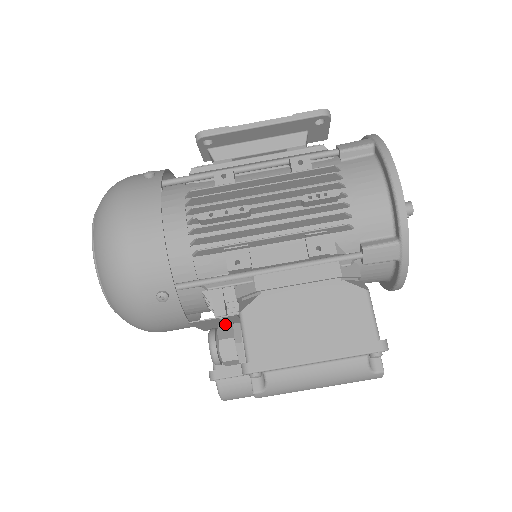
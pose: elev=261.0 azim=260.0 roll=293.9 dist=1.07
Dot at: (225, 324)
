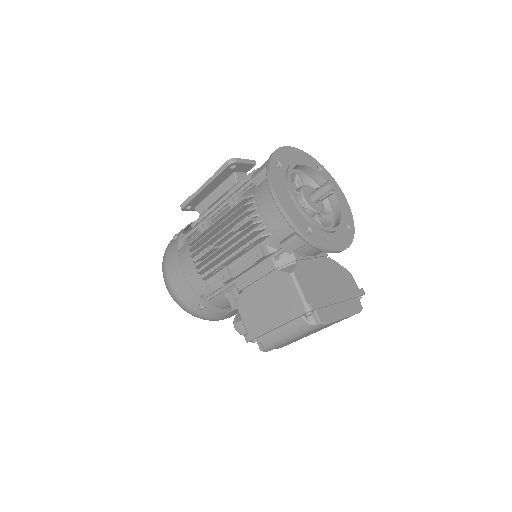
Dot at: occluded
